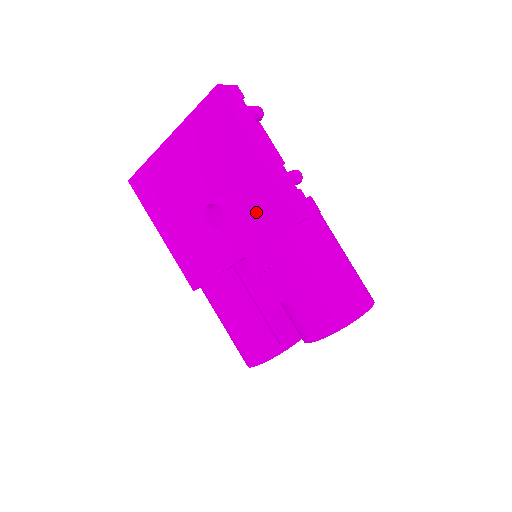
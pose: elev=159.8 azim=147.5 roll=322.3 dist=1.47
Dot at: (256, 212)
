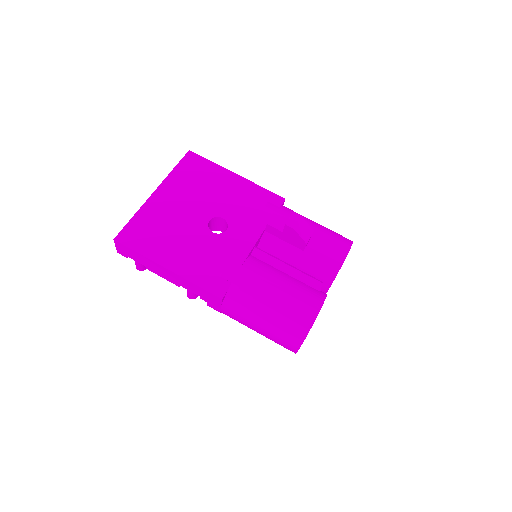
Dot at: (252, 207)
